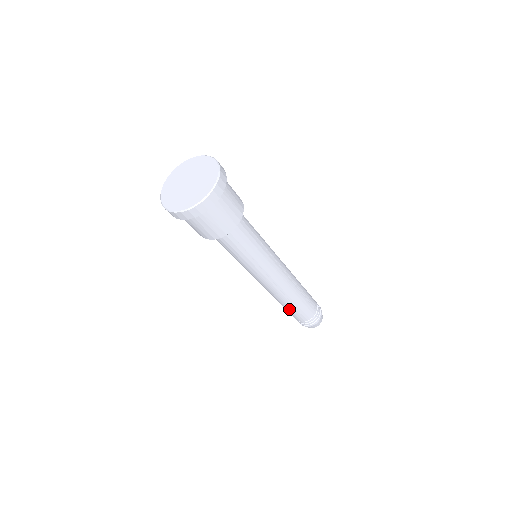
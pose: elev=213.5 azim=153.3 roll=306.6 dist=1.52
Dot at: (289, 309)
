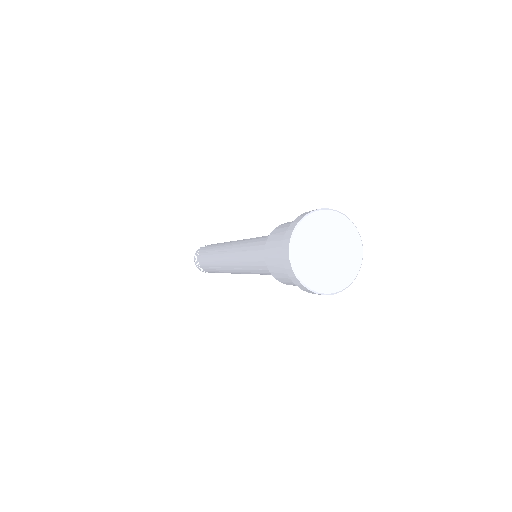
Dot at: (216, 272)
